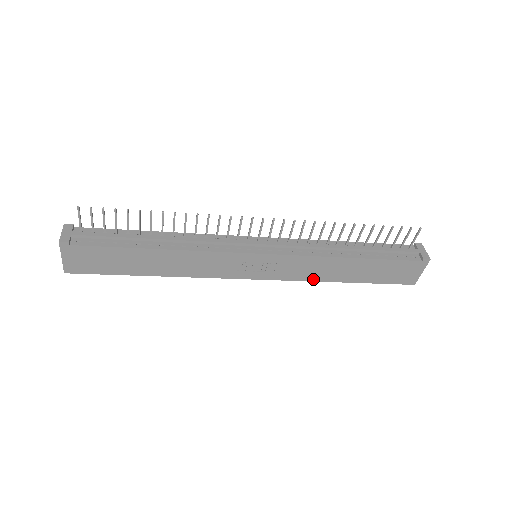
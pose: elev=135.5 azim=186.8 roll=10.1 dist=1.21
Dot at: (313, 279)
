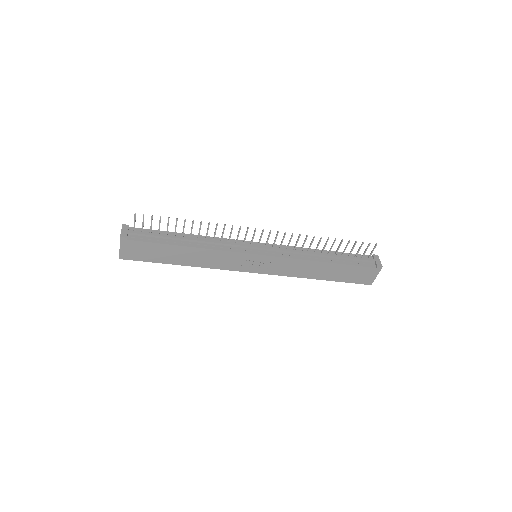
Dot at: (296, 276)
